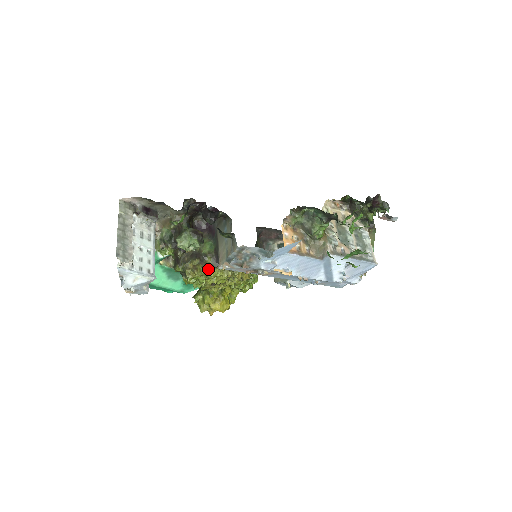
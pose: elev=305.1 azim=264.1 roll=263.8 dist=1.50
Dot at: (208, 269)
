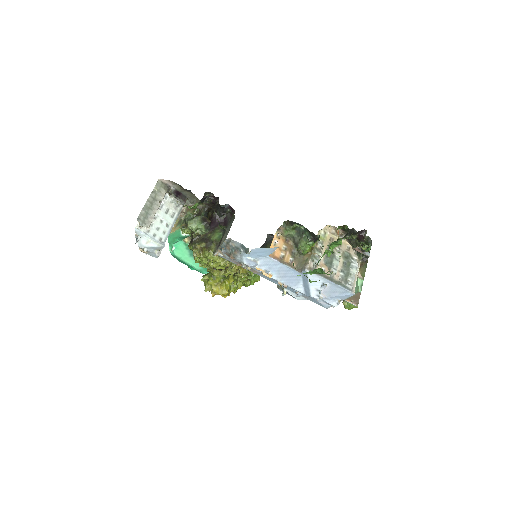
Dot at: (210, 253)
